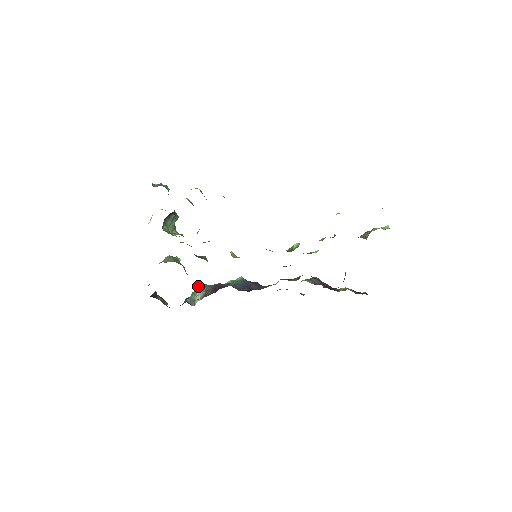
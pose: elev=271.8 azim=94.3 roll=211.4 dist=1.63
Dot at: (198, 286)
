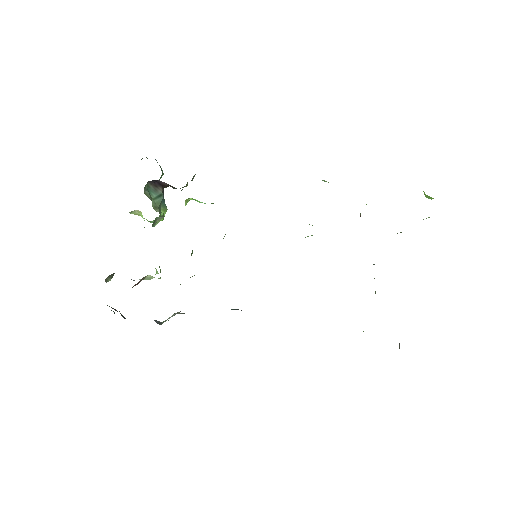
Dot at: occluded
